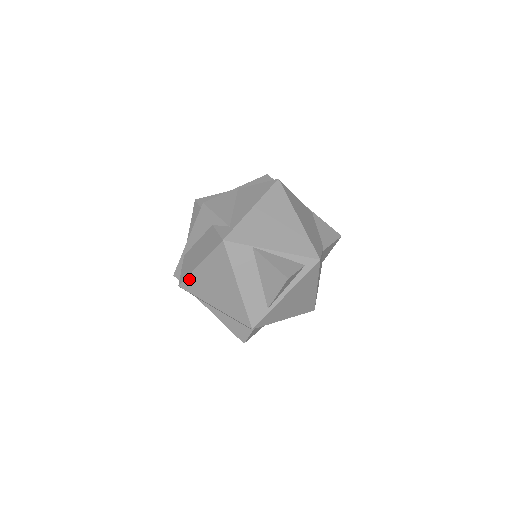
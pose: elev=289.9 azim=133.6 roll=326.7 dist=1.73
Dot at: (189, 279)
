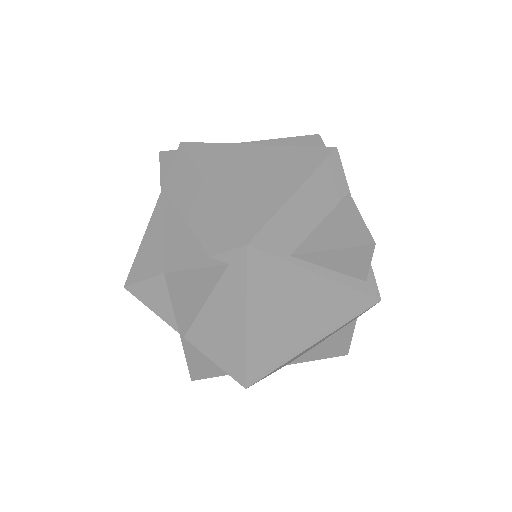
Dot at: (215, 146)
